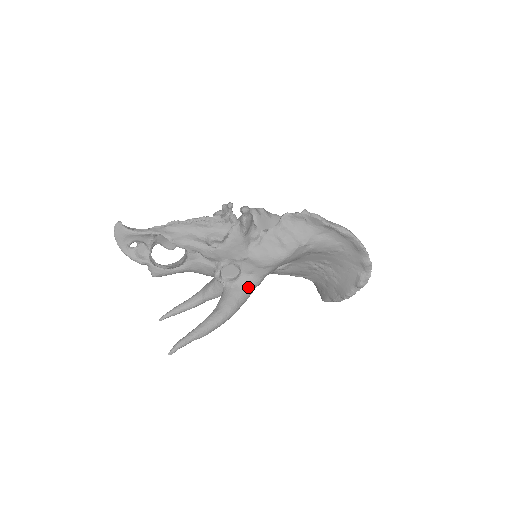
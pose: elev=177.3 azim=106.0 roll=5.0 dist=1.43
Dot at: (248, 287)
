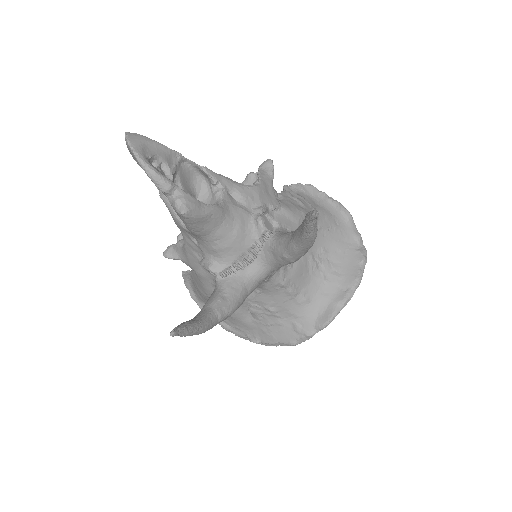
Dot at: occluded
